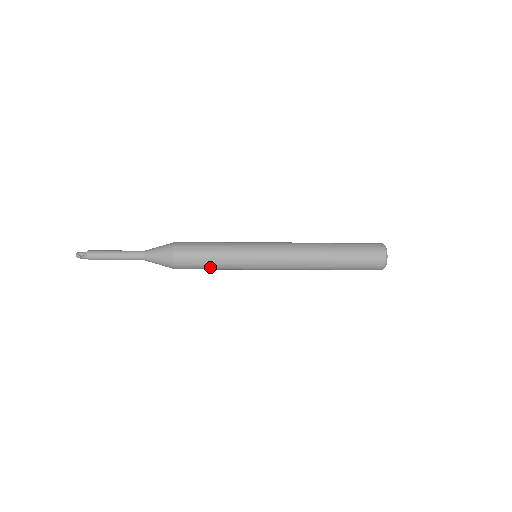
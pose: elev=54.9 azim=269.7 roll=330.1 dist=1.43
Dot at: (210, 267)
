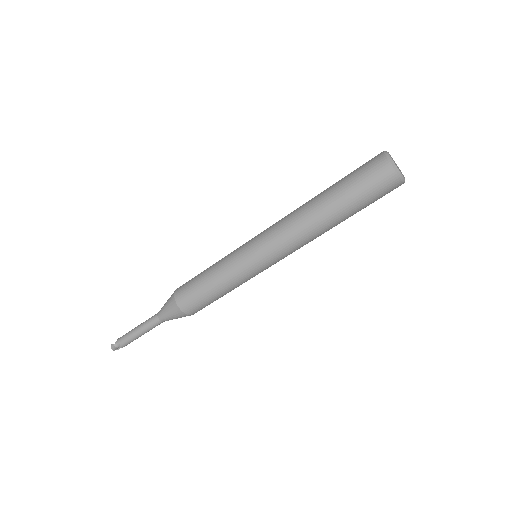
Dot at: (208, 286)
